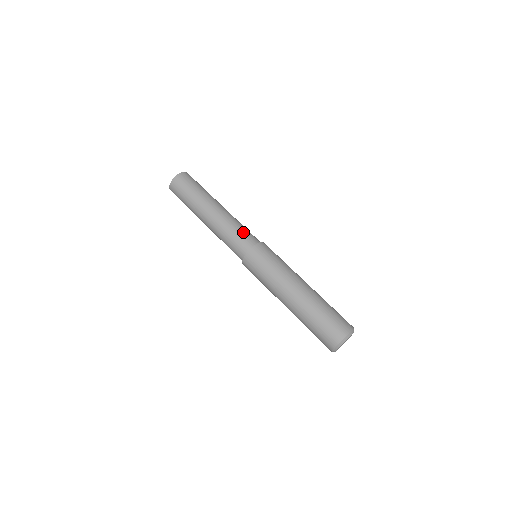
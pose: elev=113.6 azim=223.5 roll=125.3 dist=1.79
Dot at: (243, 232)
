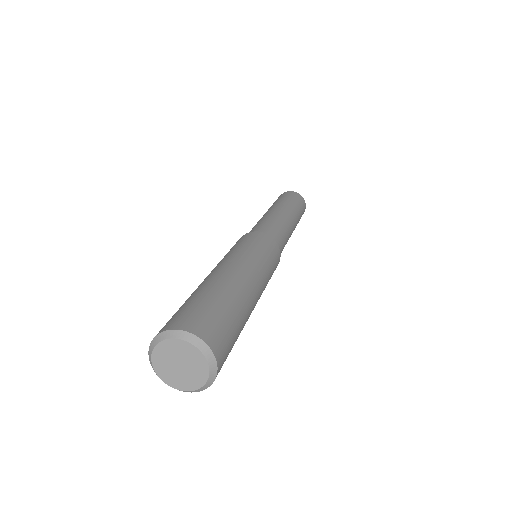
Dot at: (257, 226)
